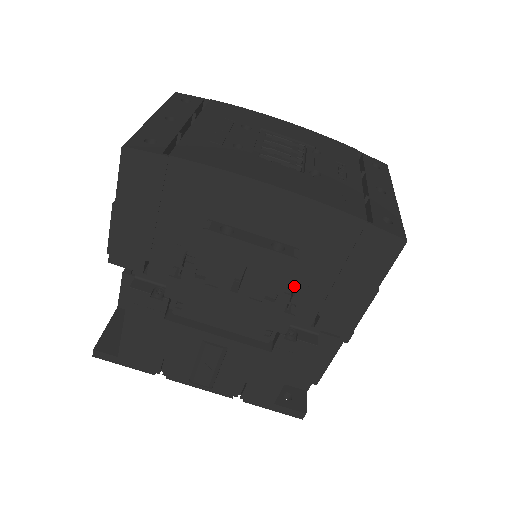
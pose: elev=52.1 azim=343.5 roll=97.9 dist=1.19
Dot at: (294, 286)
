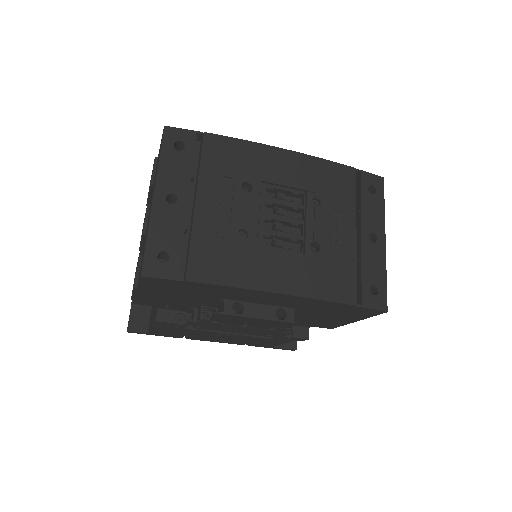
Dot at: occluded
